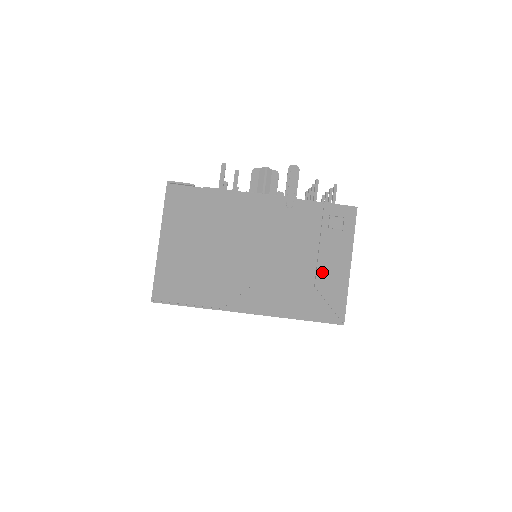
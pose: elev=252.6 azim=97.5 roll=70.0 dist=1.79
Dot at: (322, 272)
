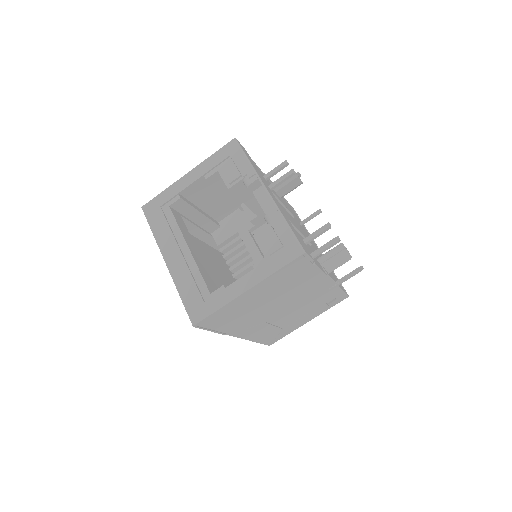
Dot at: (295, 323)
